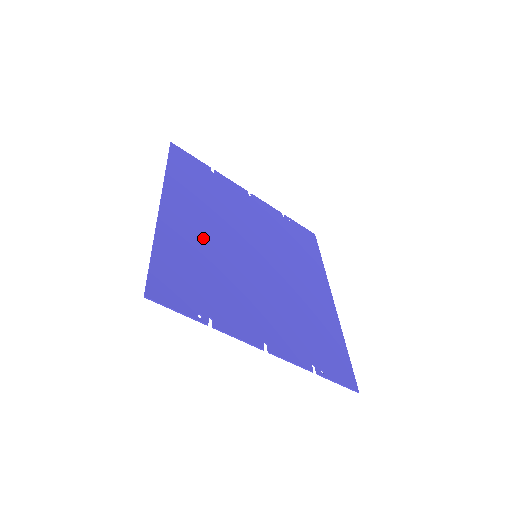
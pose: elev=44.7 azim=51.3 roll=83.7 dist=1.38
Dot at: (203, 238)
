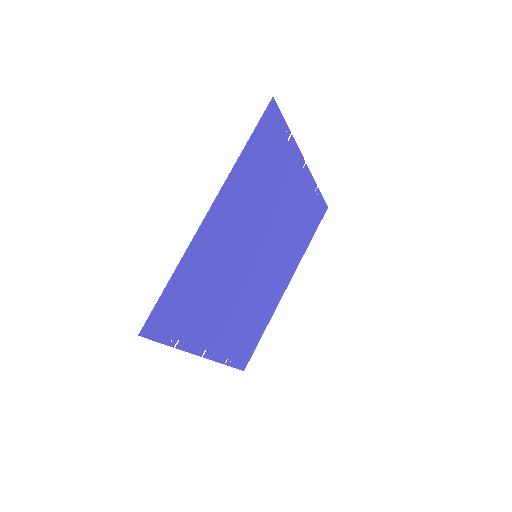
Dot at: (222, 249)
